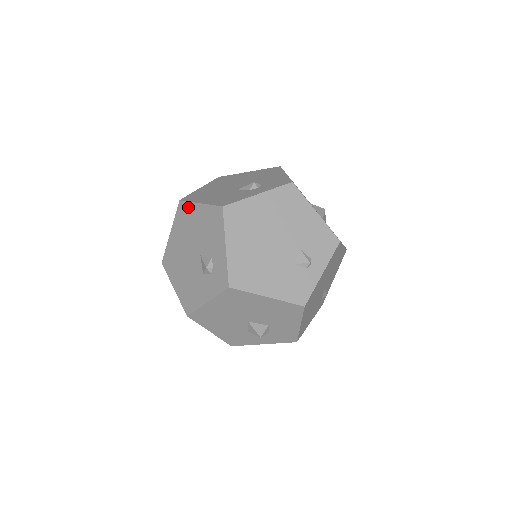
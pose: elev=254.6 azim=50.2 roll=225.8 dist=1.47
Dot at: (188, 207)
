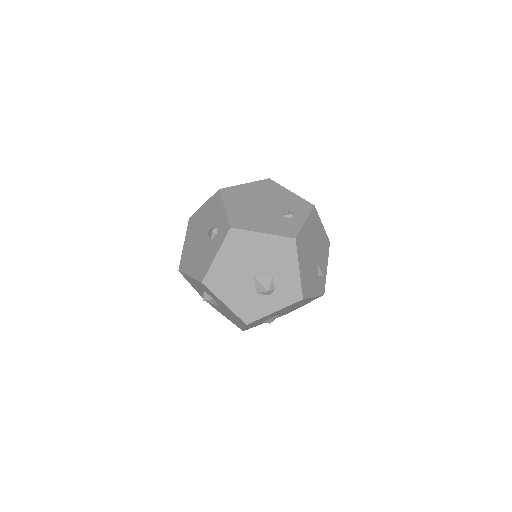
Dot at: (196, 215)
